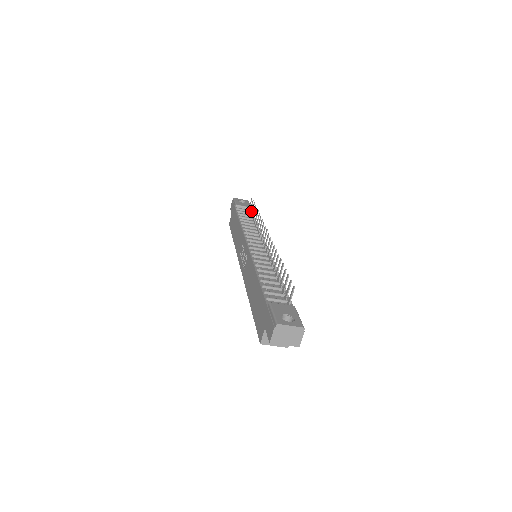
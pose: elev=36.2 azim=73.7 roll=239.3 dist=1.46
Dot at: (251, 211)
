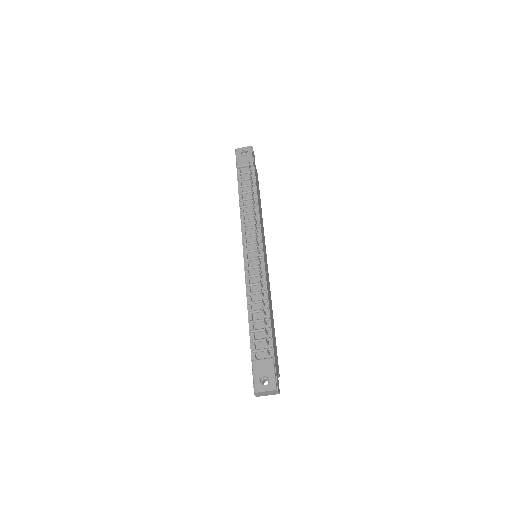
Dot at: (252, 171)
